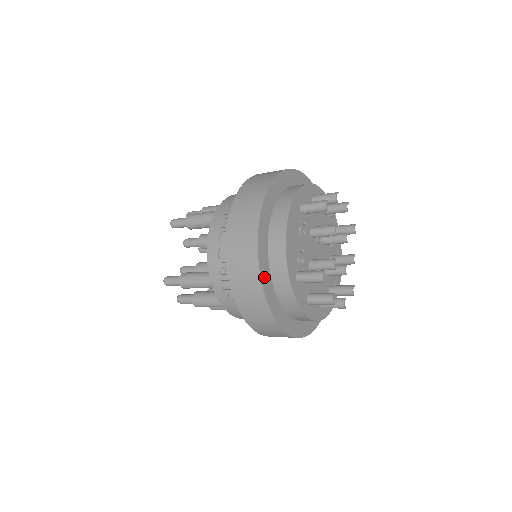
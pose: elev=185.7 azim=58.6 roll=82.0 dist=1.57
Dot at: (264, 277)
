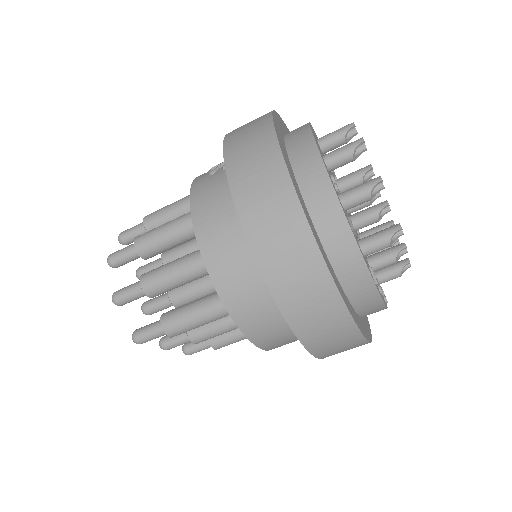
Dot at: (280, 120)
